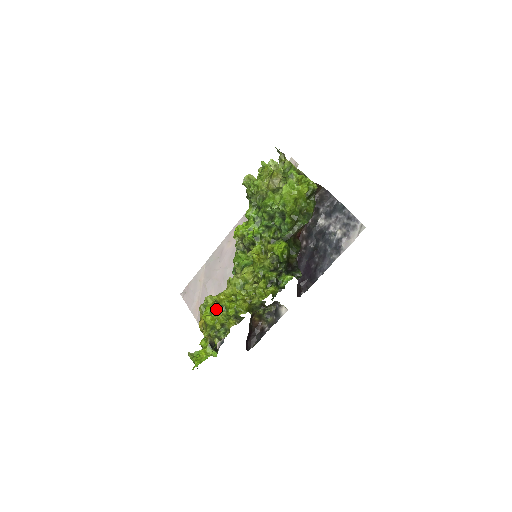
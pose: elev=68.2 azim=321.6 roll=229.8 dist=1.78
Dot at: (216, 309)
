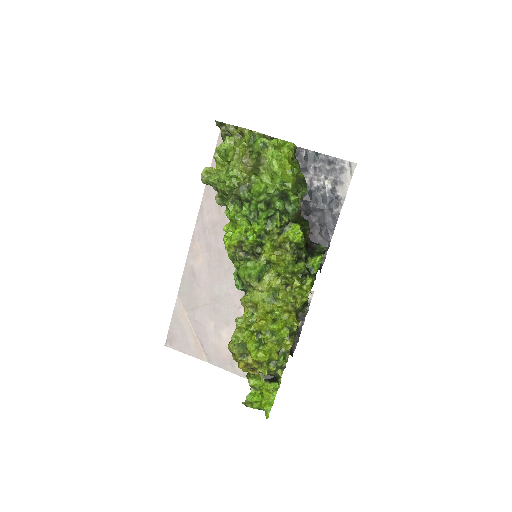
Dot at: (259, 340)
